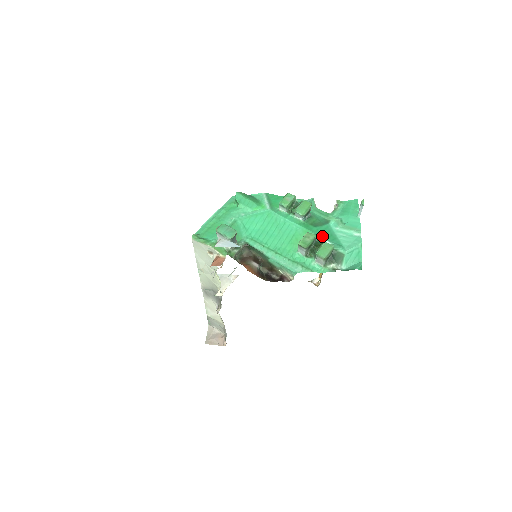
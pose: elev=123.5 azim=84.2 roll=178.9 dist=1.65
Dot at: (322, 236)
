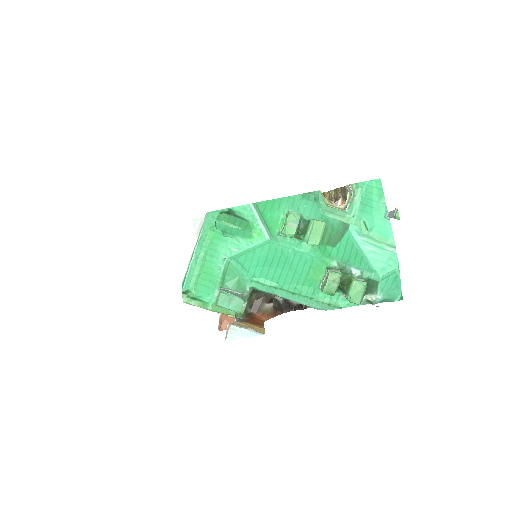
Dot at: (347, 263)
